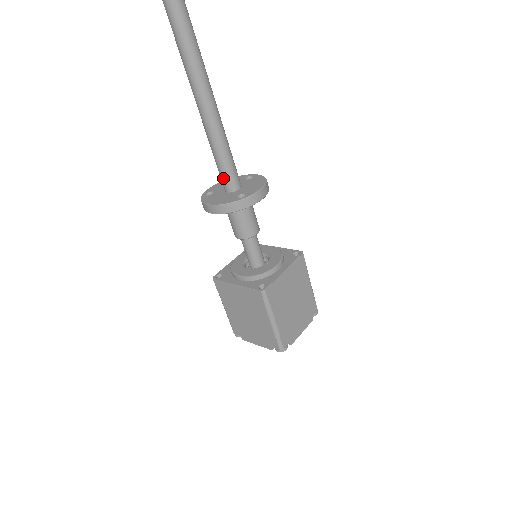
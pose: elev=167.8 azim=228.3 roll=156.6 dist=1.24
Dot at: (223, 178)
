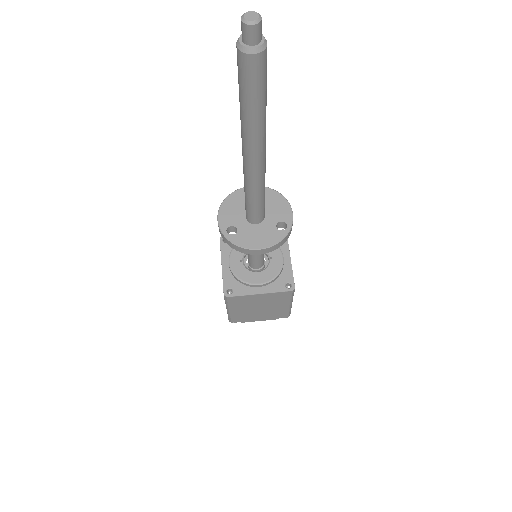
Dot at: (256, 215)
